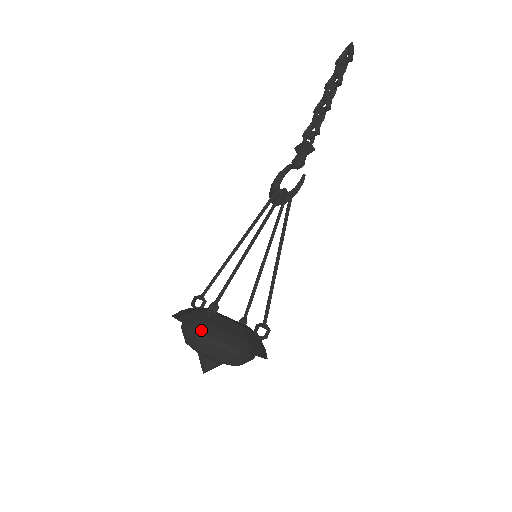
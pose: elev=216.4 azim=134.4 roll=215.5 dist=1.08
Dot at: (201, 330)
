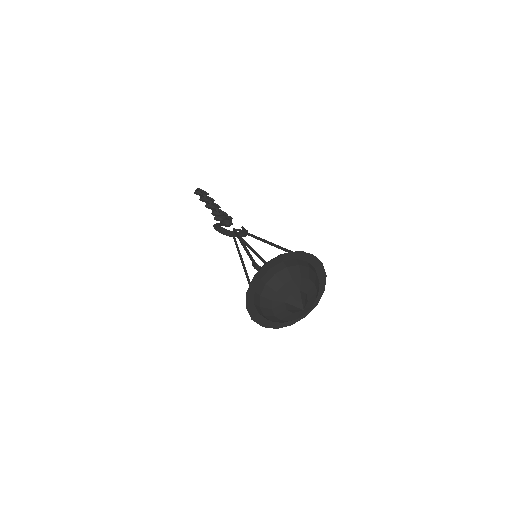
Dot at: (318, 259)
